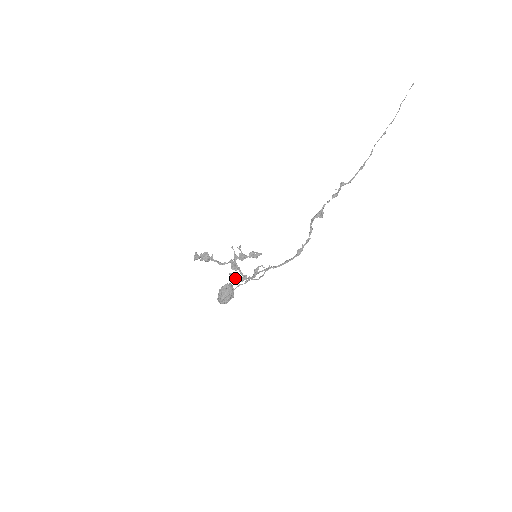
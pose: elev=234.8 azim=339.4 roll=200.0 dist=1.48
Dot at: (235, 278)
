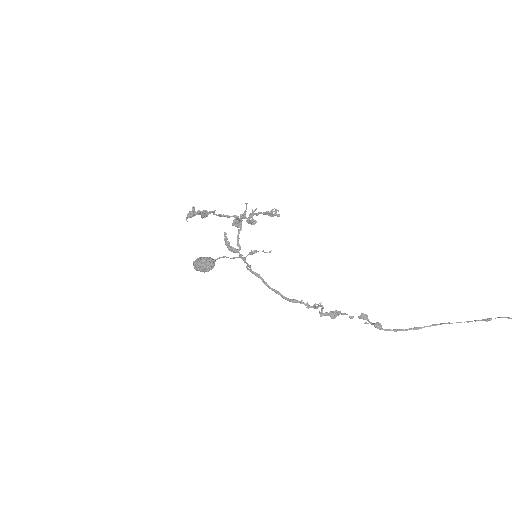
Dot at: (227, 243)
